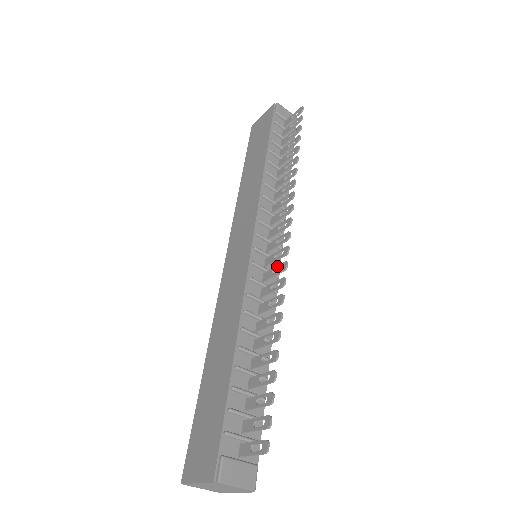
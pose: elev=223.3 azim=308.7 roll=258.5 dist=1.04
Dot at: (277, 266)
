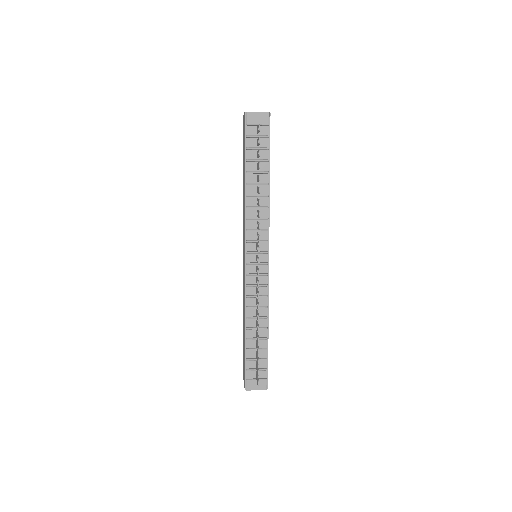
Dot at: (257, 280)
